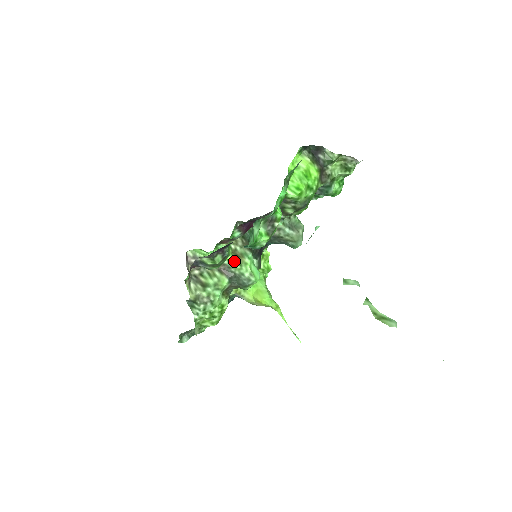
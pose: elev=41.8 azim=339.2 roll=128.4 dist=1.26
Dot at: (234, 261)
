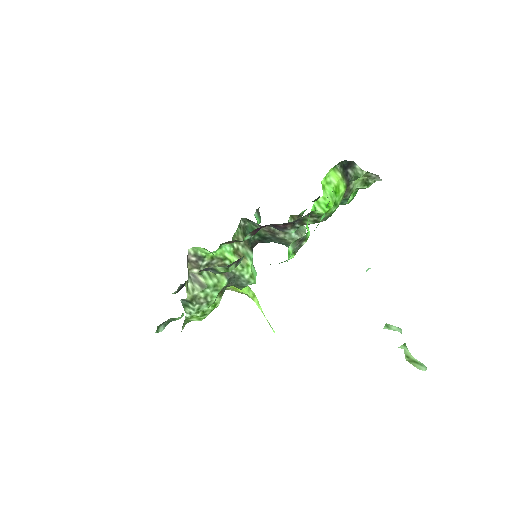
Dot at: occluded
